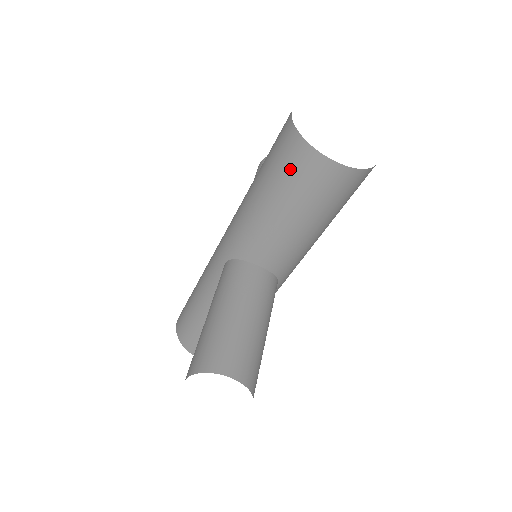
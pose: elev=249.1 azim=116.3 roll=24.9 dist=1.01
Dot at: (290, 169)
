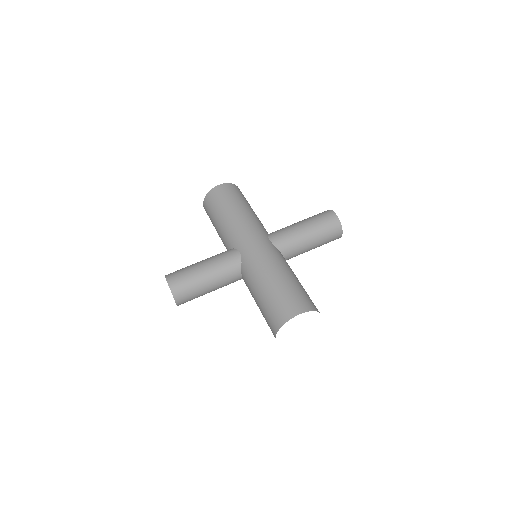
Dot at: (272, 315)
